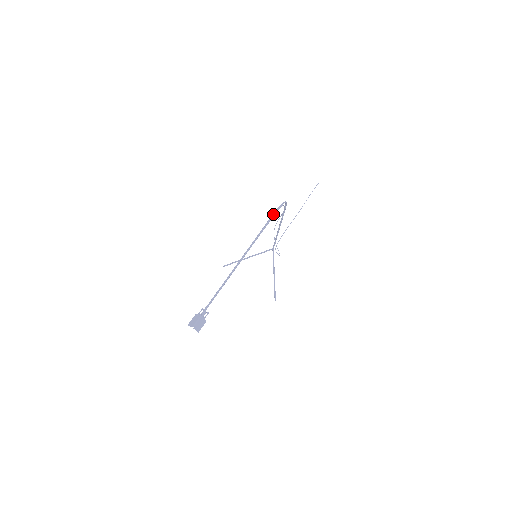
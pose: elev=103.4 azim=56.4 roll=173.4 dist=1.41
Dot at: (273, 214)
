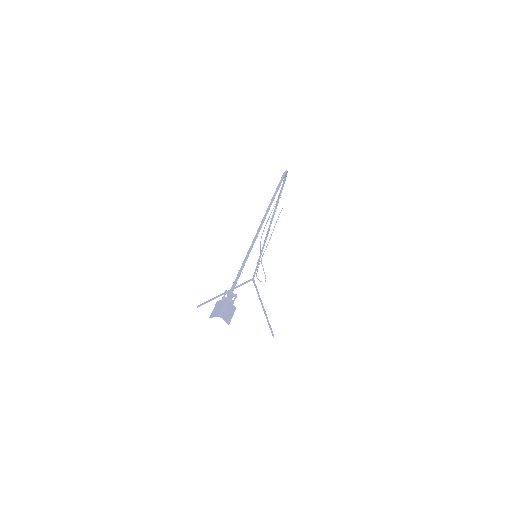
Dot at: (282, 177)
